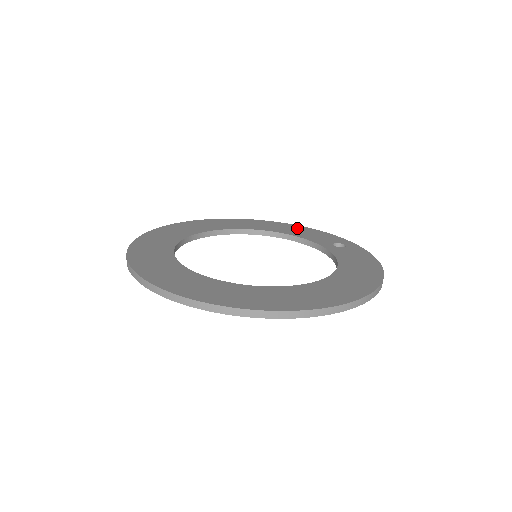
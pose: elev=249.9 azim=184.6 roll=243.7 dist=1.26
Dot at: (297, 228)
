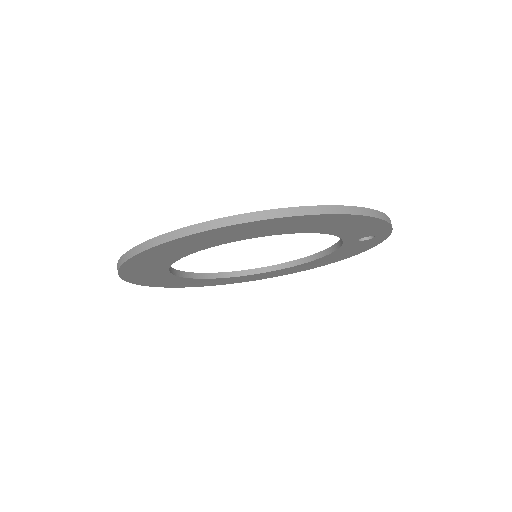
Dot at: occluded
